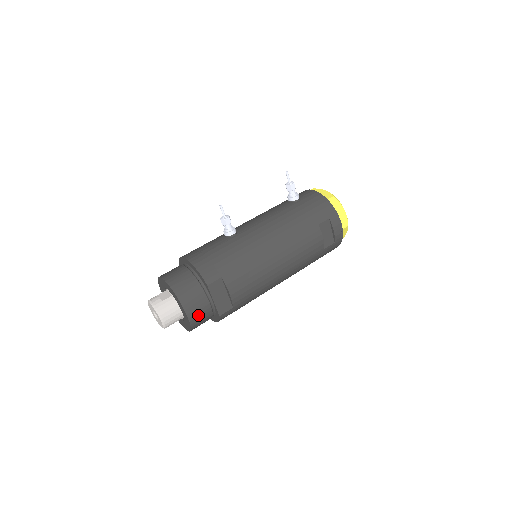
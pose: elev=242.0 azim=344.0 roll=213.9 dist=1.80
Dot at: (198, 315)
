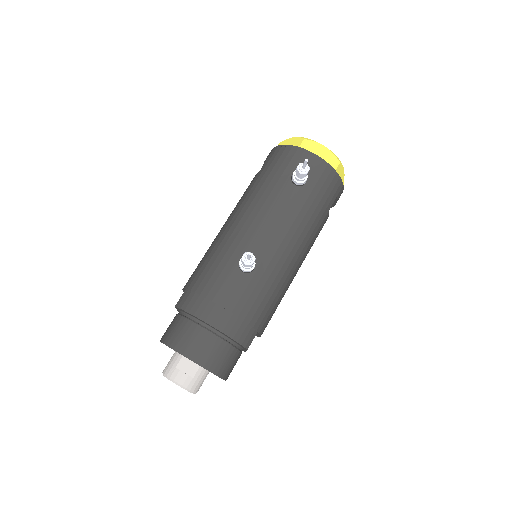
Dot at: occluded
